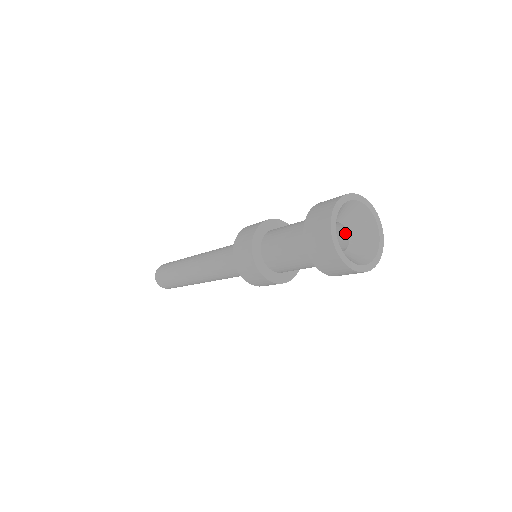
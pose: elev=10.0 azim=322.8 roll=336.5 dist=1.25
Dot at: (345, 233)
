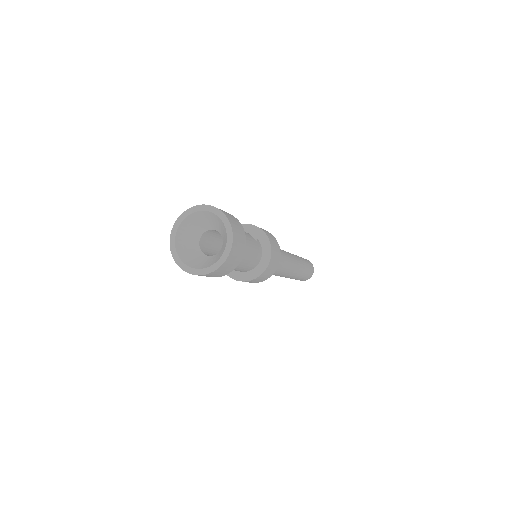
Dot at: (220, 233)
